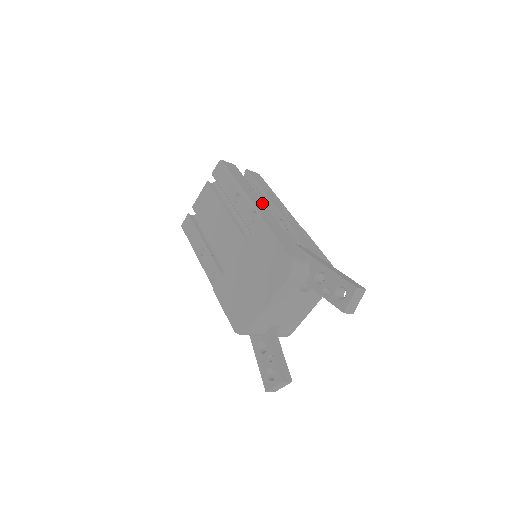
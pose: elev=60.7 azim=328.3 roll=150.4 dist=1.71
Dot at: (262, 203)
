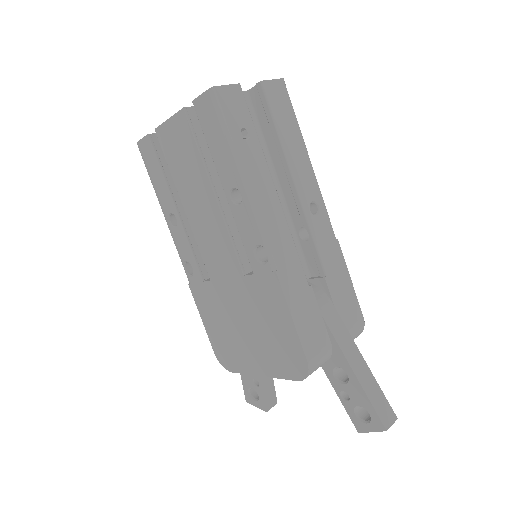
Dot at: (280, 213)
